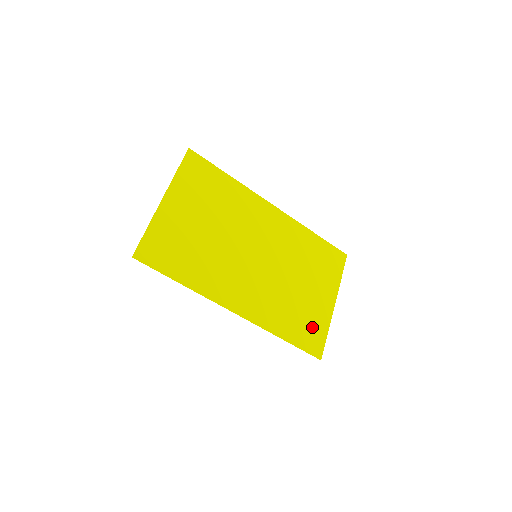
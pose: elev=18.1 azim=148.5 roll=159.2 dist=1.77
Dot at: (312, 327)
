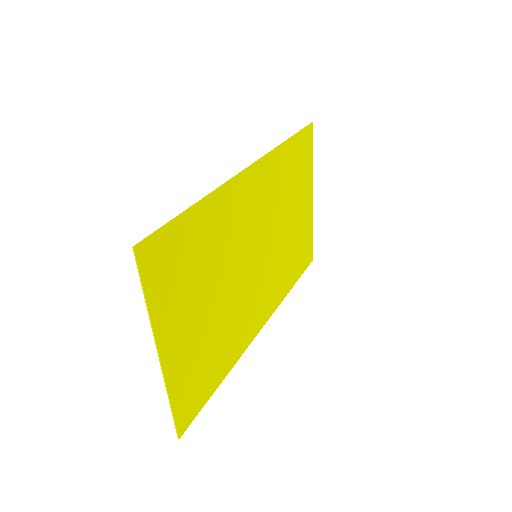
Dot at: (304, 245)
